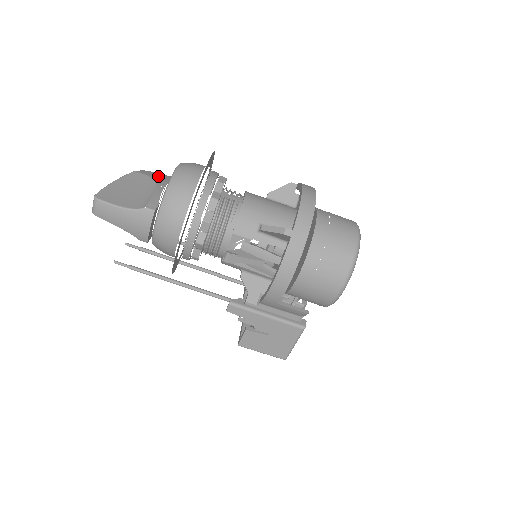
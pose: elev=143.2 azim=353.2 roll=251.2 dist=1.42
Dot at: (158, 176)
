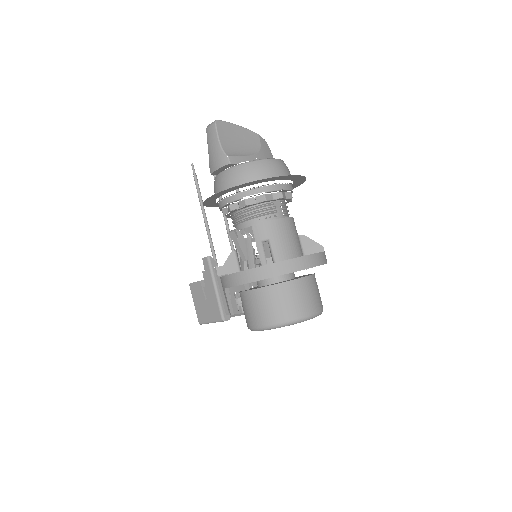
Dot at: (266, 152)
